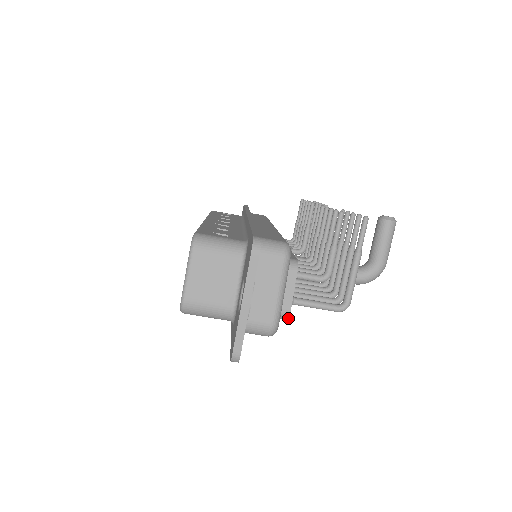
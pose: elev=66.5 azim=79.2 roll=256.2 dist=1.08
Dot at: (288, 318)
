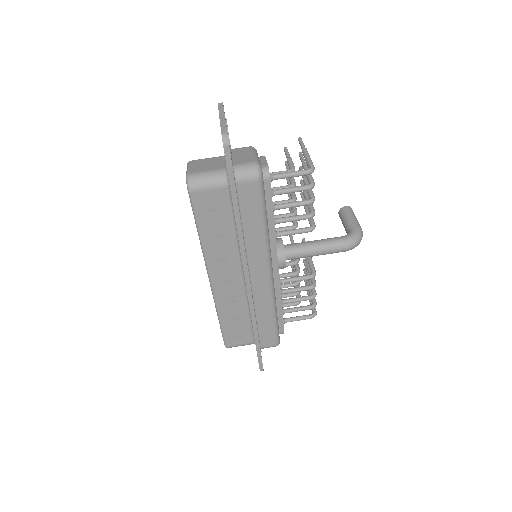
Dot at: (269, 172)
